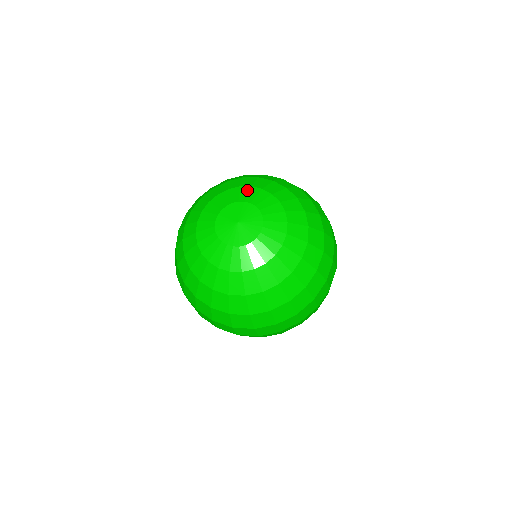
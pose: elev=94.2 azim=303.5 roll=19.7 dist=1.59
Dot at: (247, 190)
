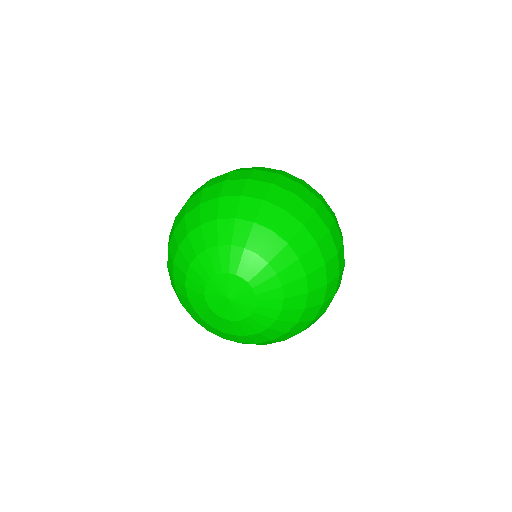
Dot at: (206, 258)
